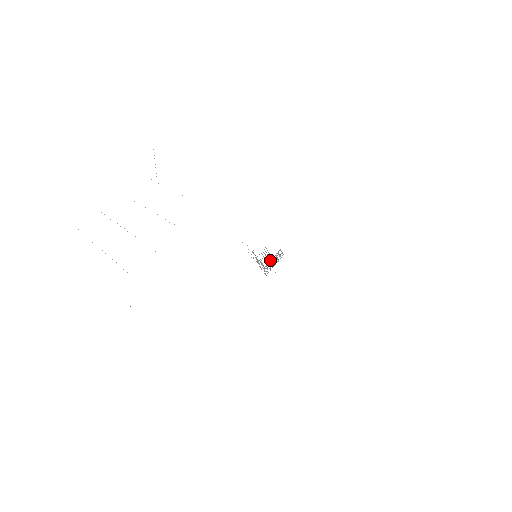
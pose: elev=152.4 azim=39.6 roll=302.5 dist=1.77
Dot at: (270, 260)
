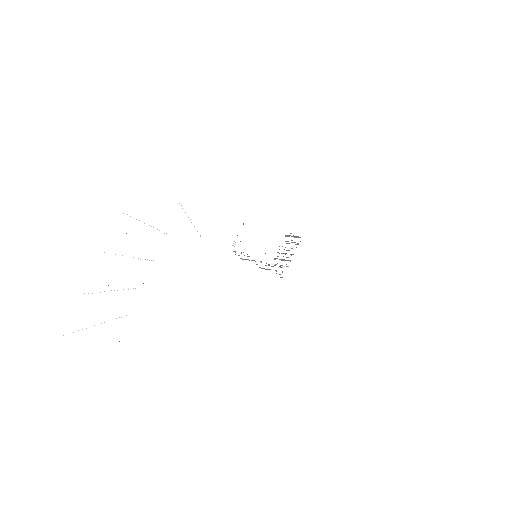
Dot at: occluded
